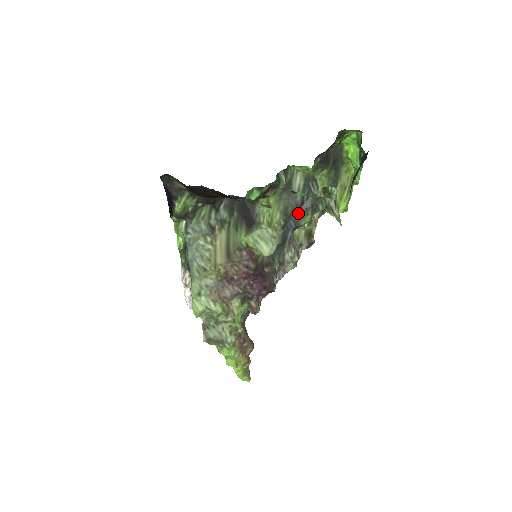
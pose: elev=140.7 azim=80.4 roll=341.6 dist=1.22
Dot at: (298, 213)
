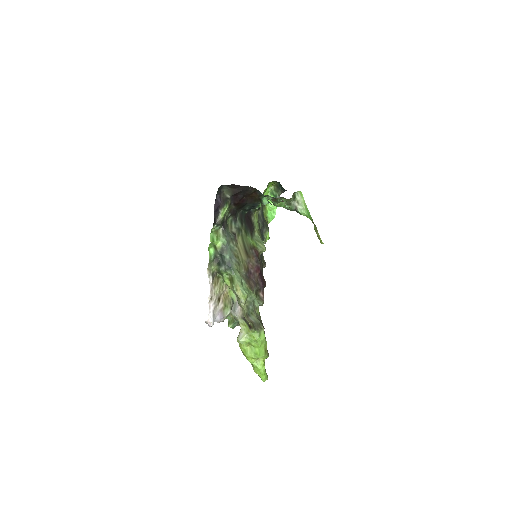
Dot at: (263, 230)
